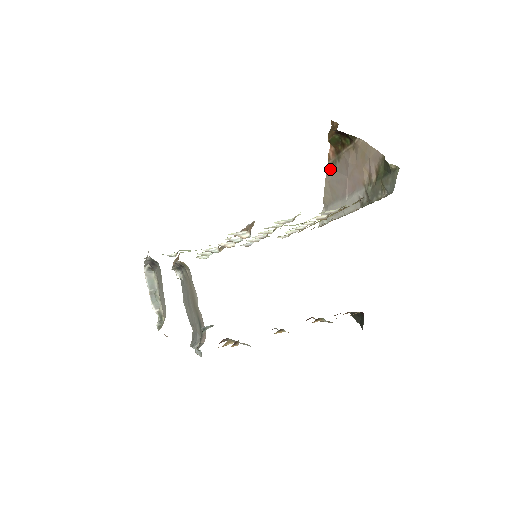
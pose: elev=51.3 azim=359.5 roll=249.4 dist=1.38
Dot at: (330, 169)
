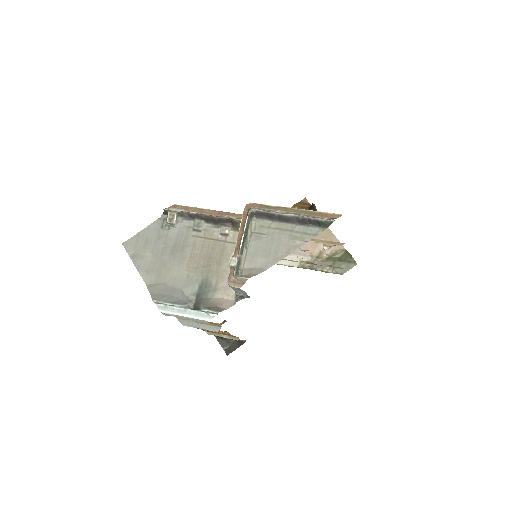
Dot at: occluded
